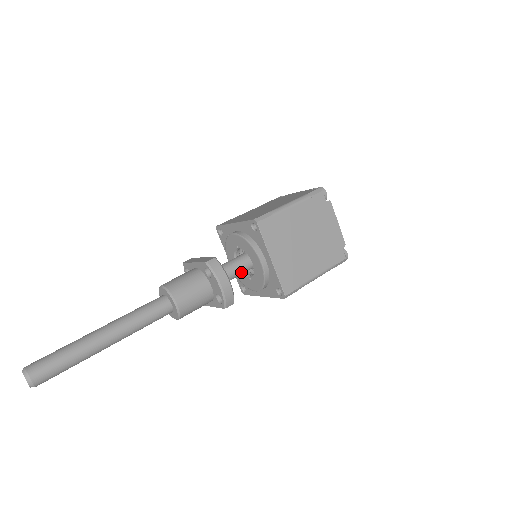
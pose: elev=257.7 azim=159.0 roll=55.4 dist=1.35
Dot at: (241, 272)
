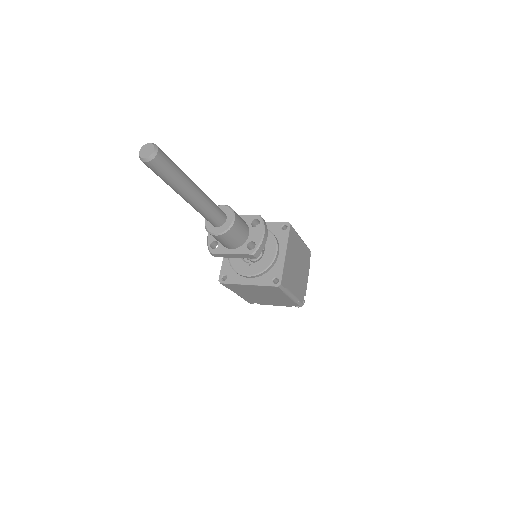
Dot at: occluded
